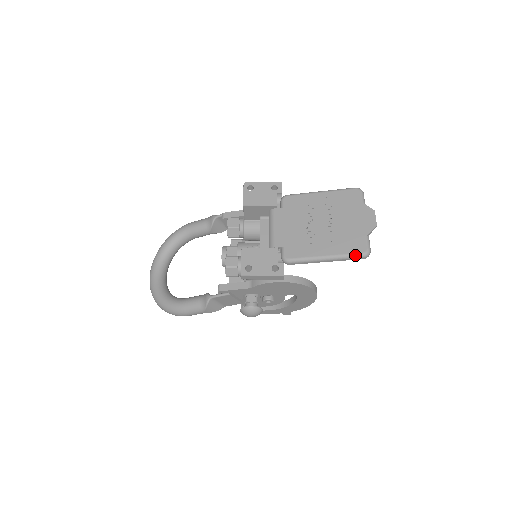
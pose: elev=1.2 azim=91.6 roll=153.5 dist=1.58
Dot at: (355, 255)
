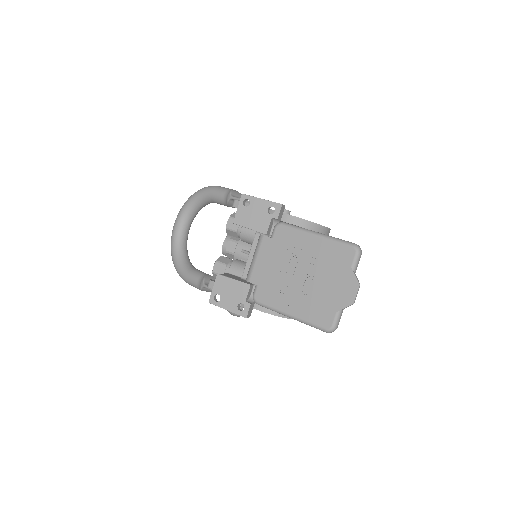
Dot at: (318, 327)
